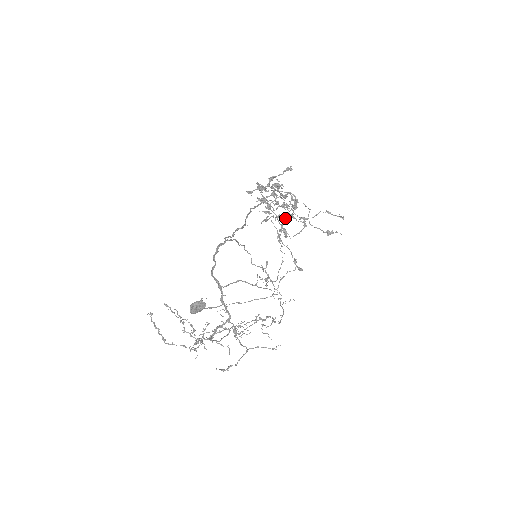
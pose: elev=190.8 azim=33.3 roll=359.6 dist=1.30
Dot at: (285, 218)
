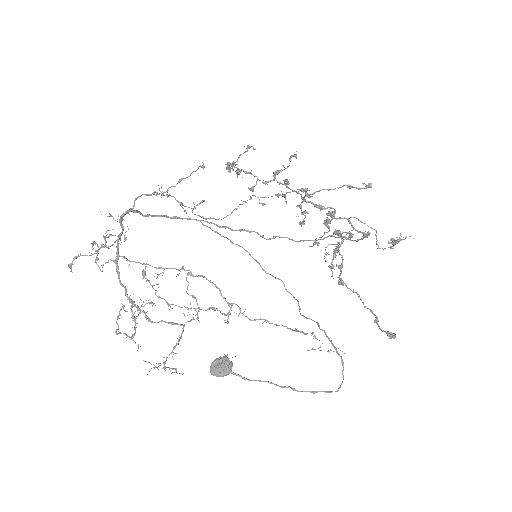
Dot at: (339, 246)
